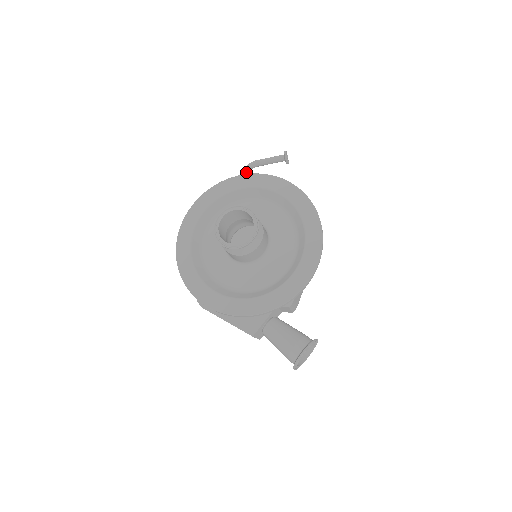
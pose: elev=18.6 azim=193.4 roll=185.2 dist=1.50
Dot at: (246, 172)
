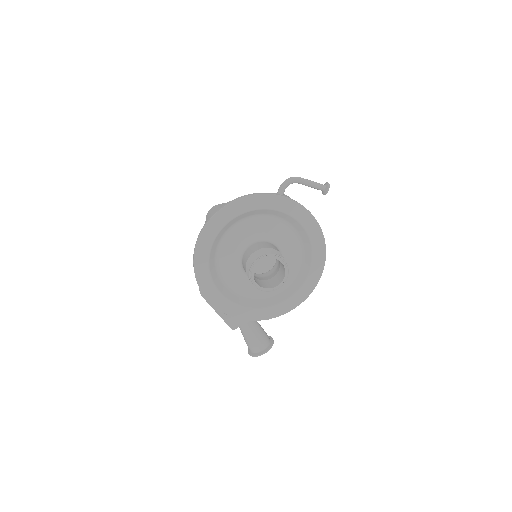
Dot at: (287, 186)
